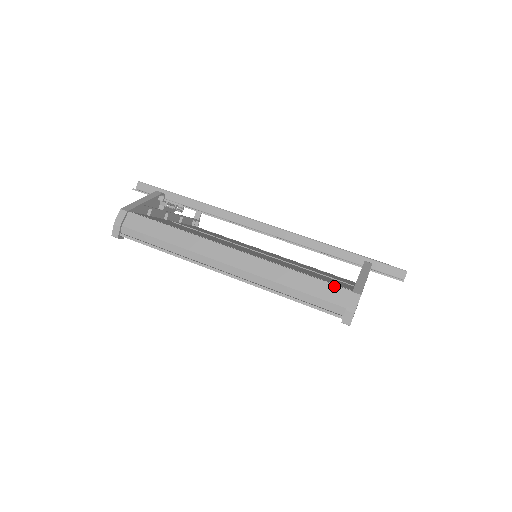
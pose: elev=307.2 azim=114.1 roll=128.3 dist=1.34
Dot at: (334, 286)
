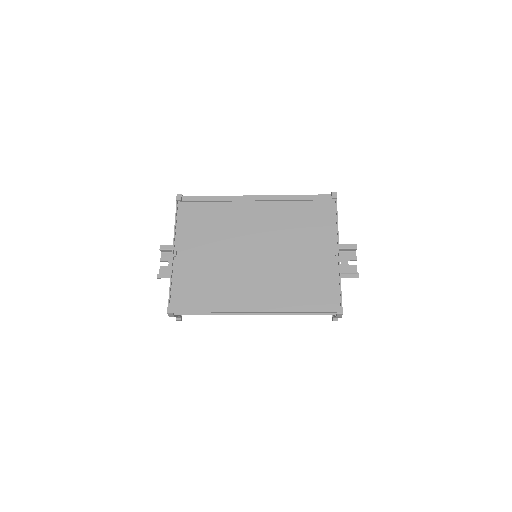
Dot at: occluded
